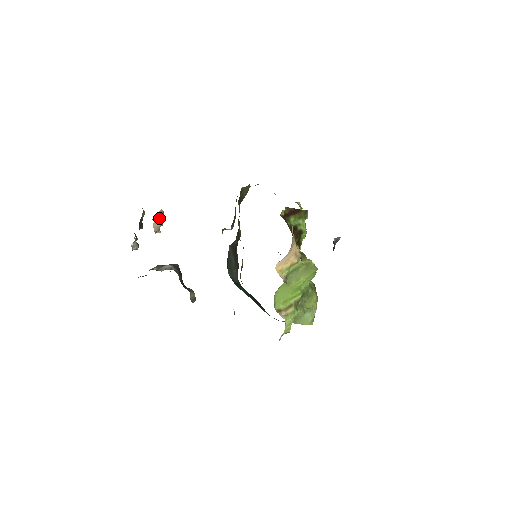
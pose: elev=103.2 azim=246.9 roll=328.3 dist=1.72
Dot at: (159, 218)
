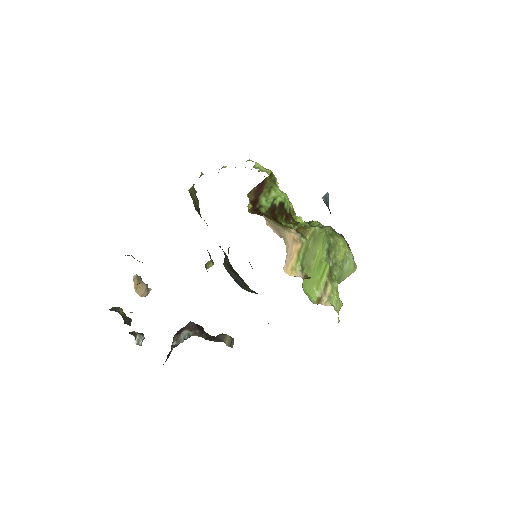
Dot at: (139, 285)
